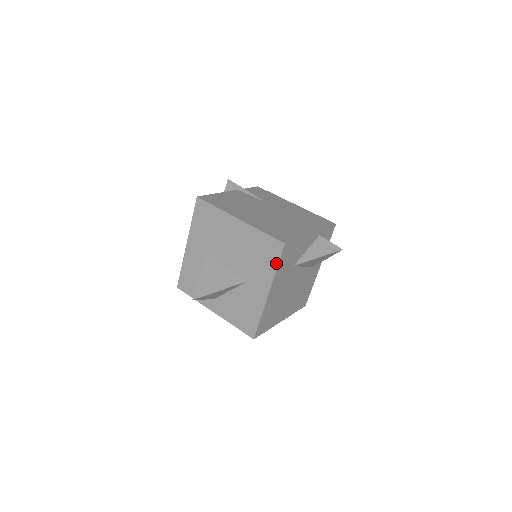
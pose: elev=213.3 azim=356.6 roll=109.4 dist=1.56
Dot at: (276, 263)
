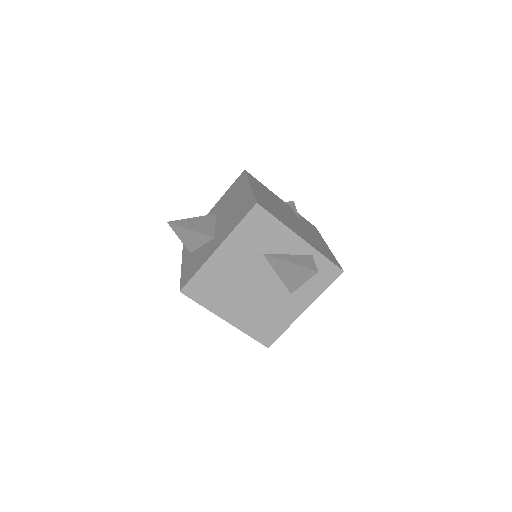
Dot at: (240, 220)
